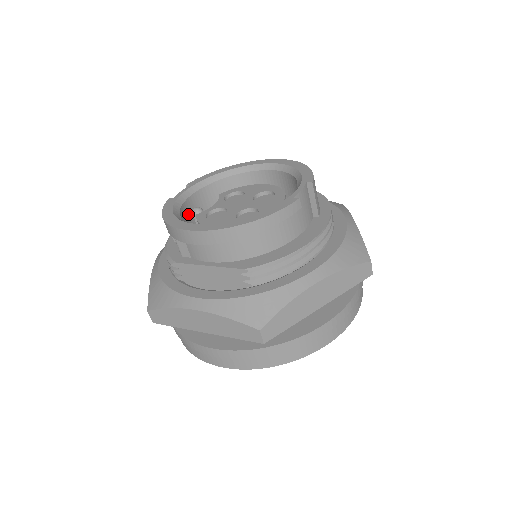
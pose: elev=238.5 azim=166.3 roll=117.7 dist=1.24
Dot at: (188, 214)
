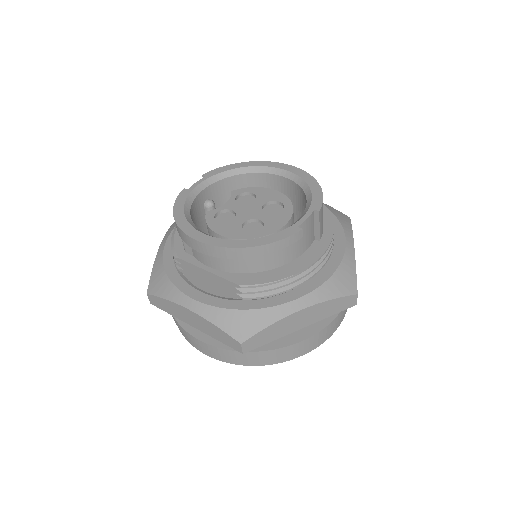
Dot at: (199, 206)
